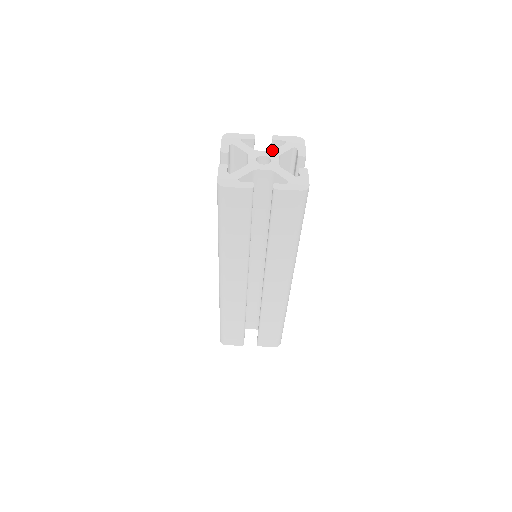
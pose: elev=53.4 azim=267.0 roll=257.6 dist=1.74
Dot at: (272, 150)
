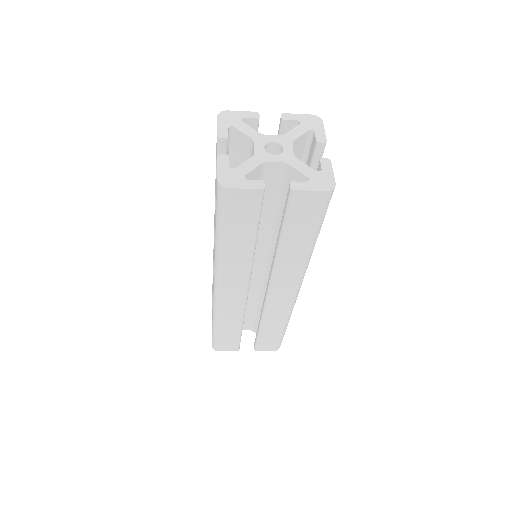
Dot at: occluded
